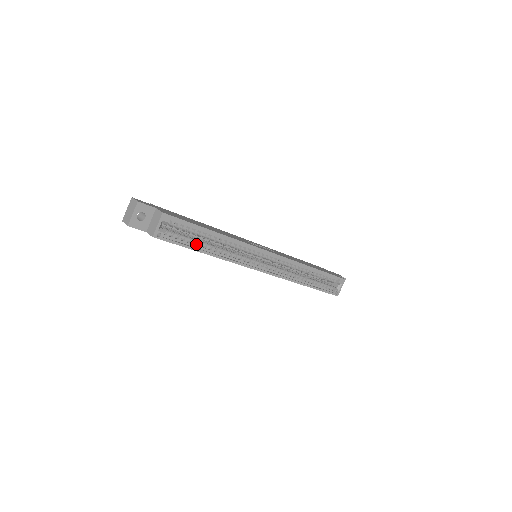
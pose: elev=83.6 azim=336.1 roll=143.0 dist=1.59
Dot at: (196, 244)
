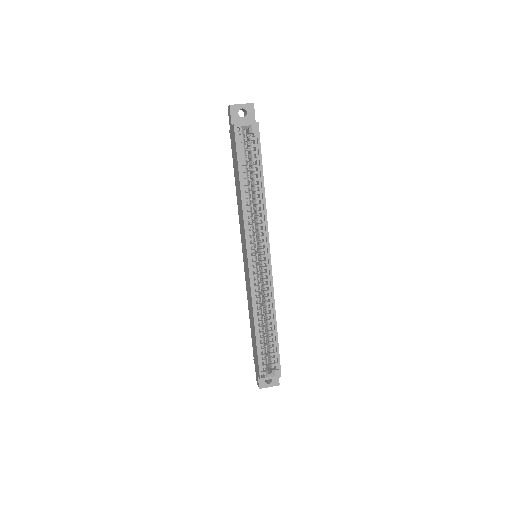
Dot at: (244, 173)
